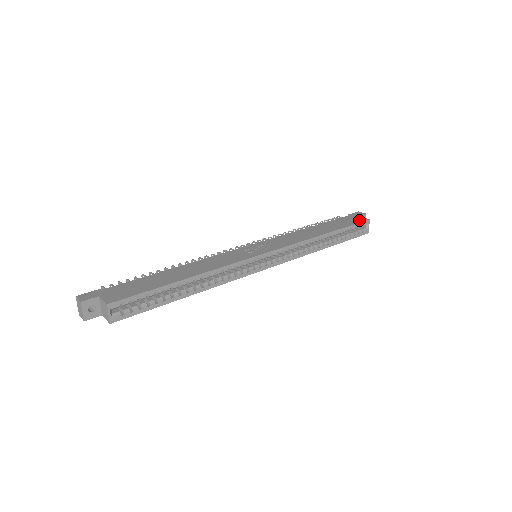
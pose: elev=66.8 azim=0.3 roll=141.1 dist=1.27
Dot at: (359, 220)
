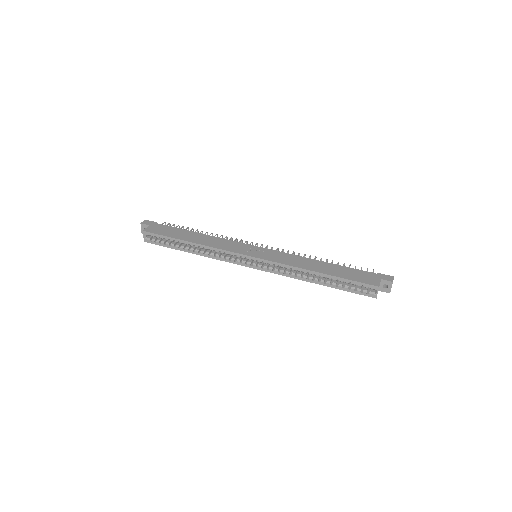
Dot at: (369, 281)
